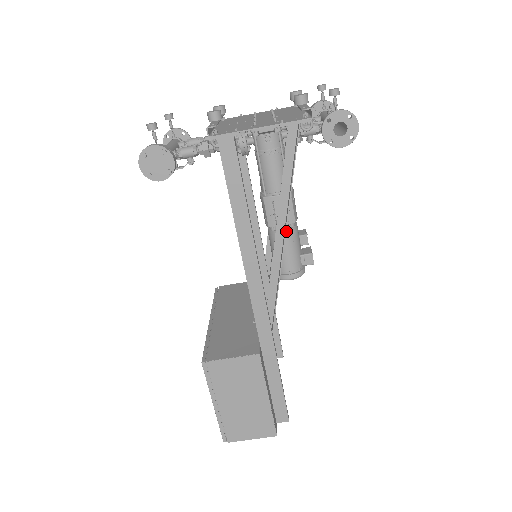
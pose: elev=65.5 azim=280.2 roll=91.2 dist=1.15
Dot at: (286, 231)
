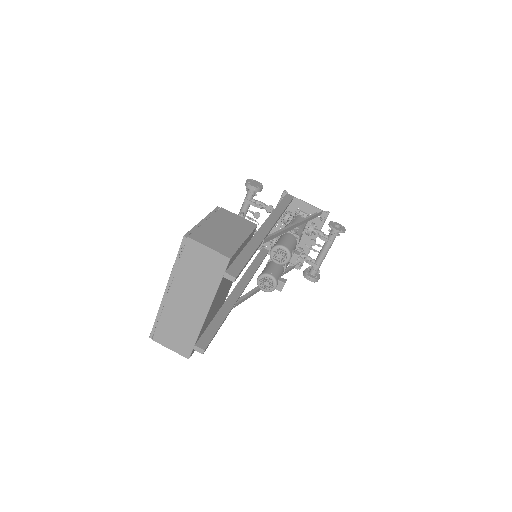
Dot at: (293, 236)
